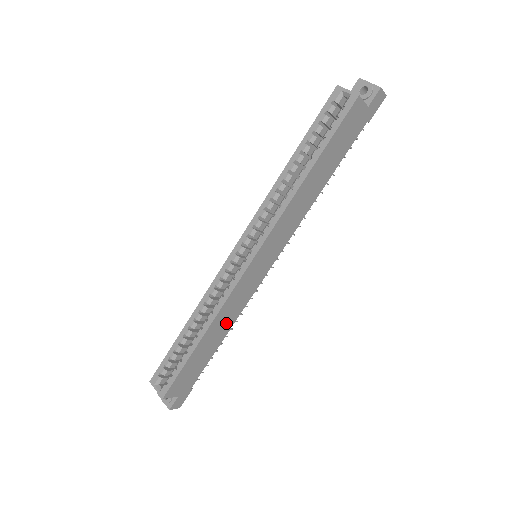
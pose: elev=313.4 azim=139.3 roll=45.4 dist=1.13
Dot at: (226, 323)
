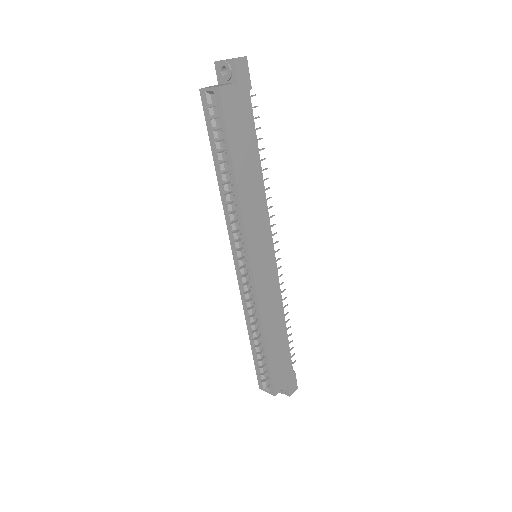
Dot at: (276, 316)
